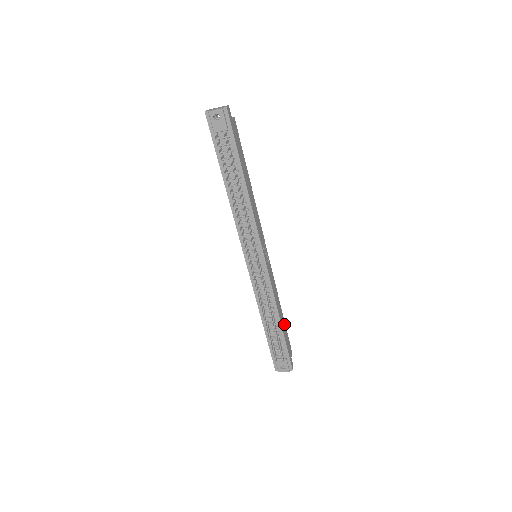
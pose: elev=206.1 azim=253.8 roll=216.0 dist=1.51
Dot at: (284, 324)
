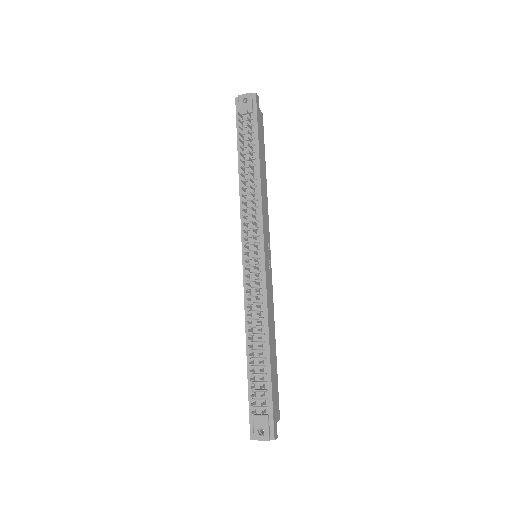
Dot at: (275, 365)
